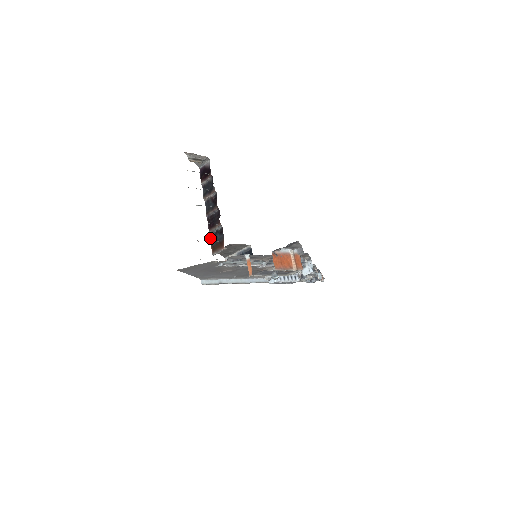
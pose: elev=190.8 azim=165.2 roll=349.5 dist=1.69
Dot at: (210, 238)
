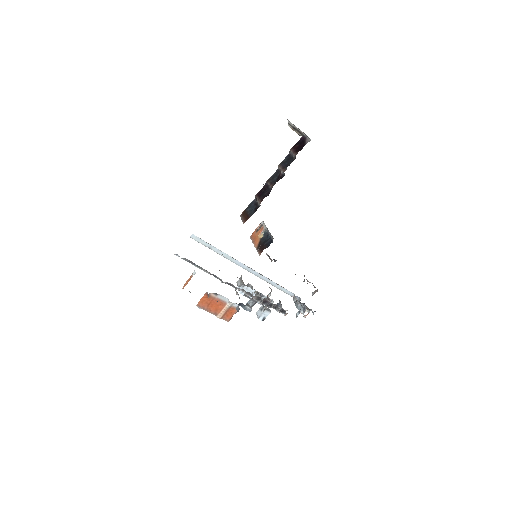
Dot at: (252, 201)
